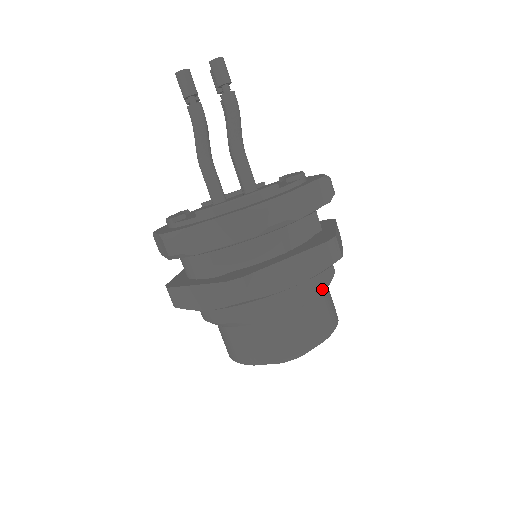
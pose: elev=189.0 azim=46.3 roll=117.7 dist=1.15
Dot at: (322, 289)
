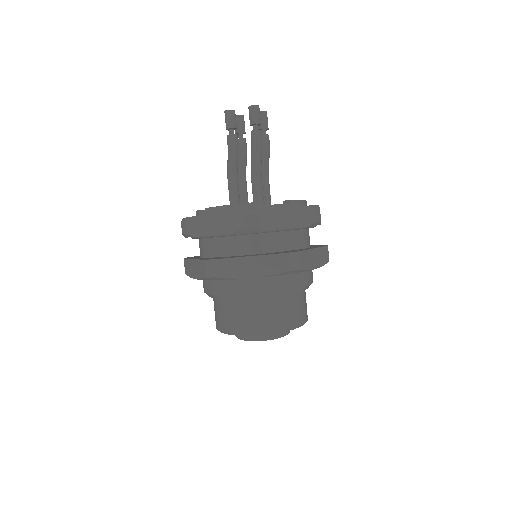
Dot at: (288, 293)
